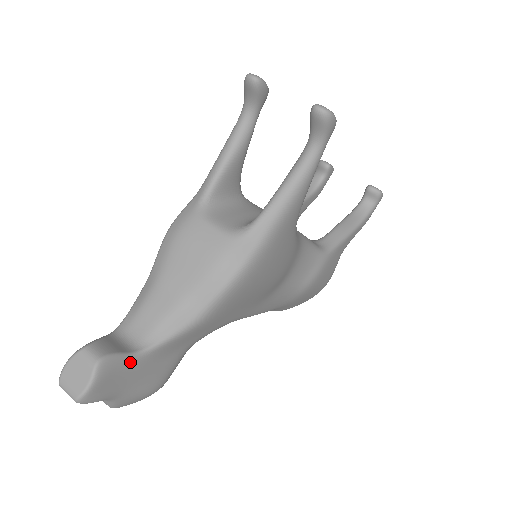
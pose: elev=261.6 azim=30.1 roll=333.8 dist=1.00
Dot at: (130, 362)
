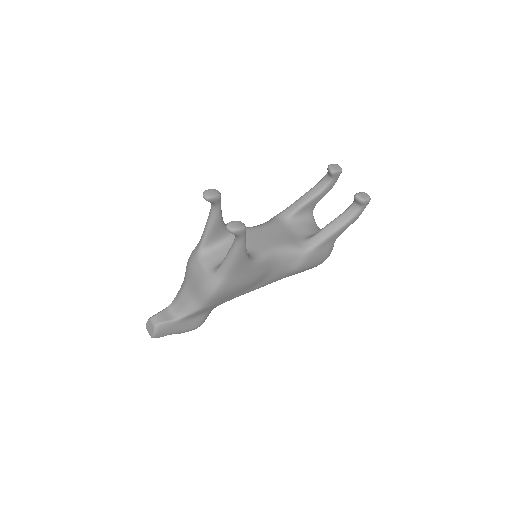
Dot at: (172, 324)
